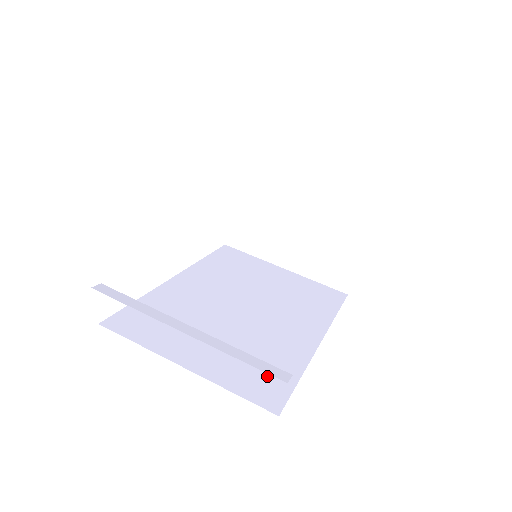
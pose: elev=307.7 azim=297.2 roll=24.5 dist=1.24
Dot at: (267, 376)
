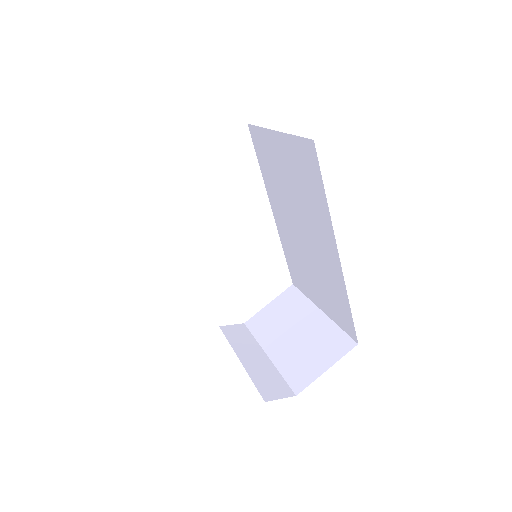
Dot at: occluded
